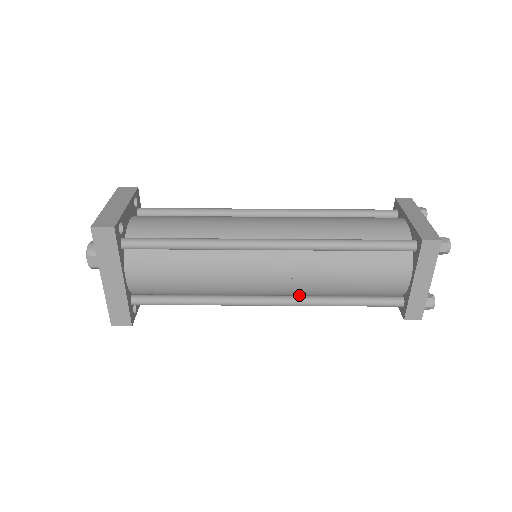
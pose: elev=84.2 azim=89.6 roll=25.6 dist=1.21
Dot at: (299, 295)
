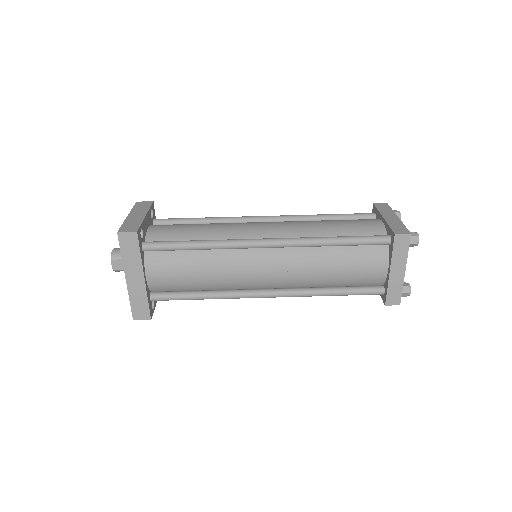
Dot at: (294, 288)
